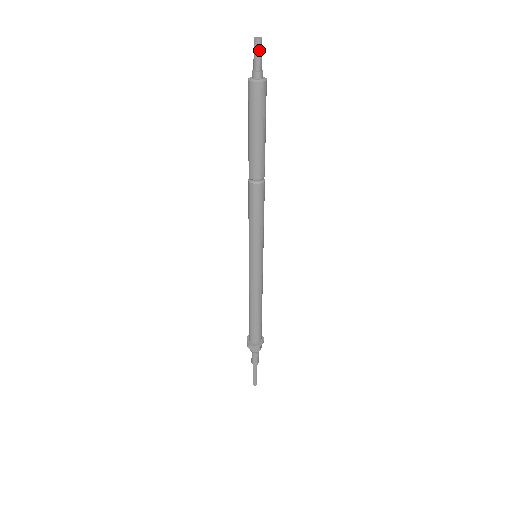
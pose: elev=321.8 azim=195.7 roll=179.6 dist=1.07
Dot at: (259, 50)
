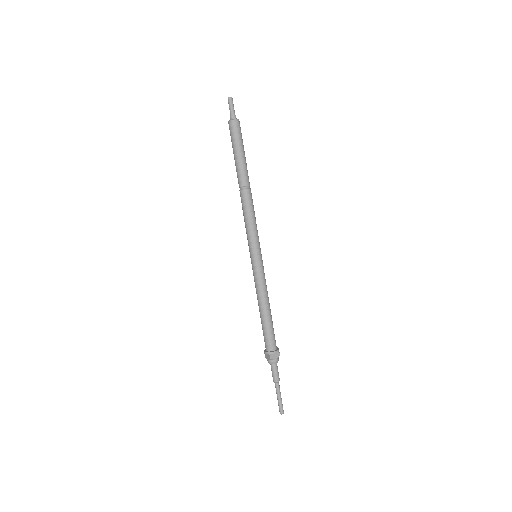
Dot at: occluded
